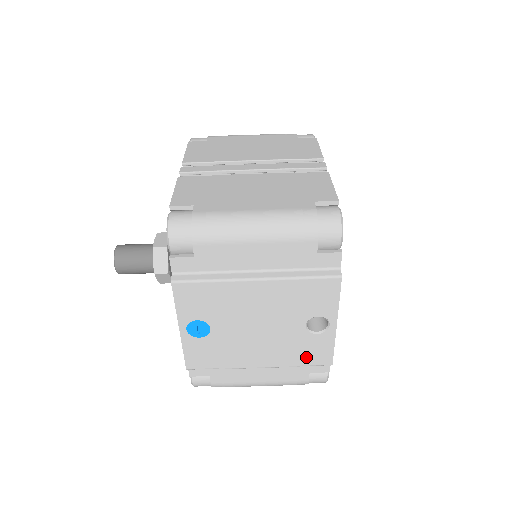
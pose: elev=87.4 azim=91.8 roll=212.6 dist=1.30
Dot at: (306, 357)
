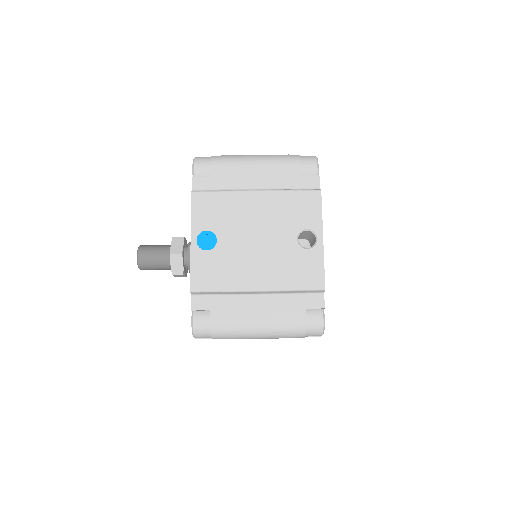
Dot at: (300, 278)
